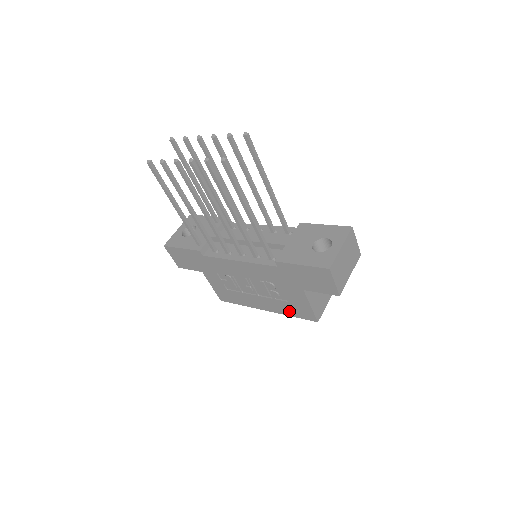
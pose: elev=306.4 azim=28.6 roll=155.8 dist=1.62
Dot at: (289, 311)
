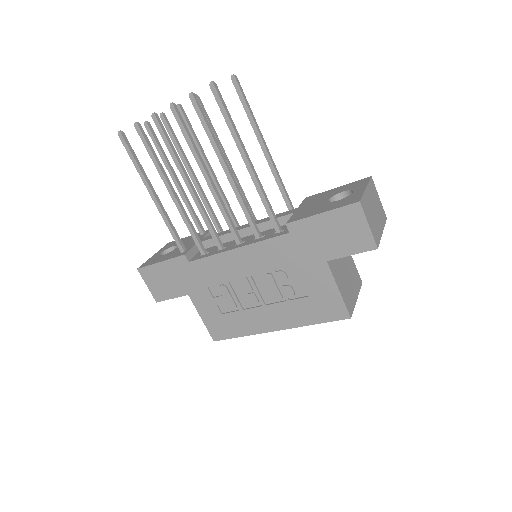
Dot at: (309, 315)
